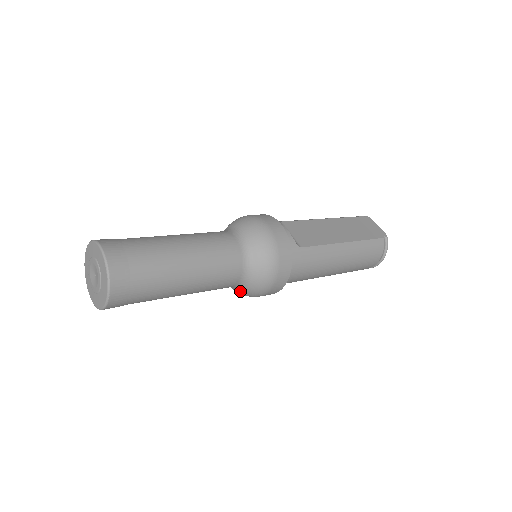
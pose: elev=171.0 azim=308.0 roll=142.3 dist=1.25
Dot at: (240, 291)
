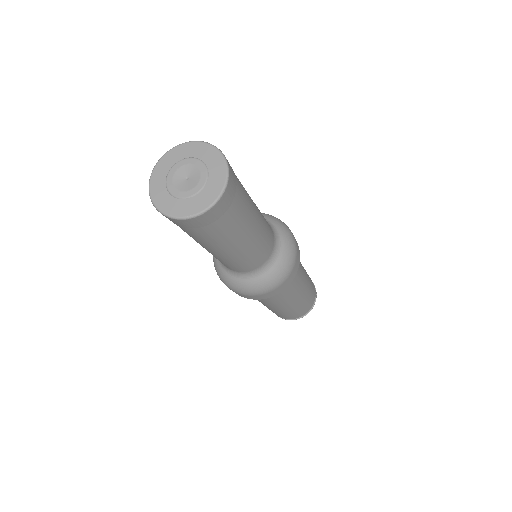
Dot at: (267, 275)
